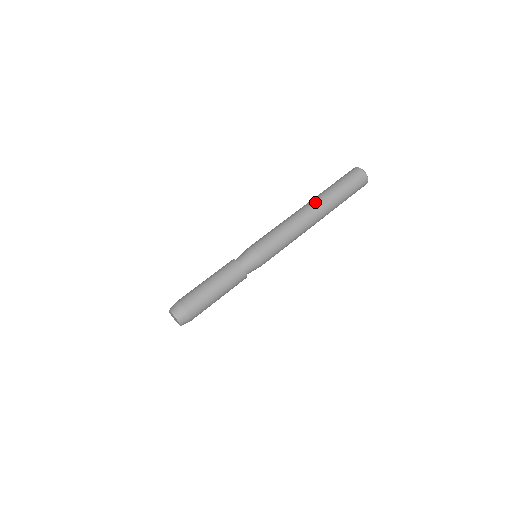
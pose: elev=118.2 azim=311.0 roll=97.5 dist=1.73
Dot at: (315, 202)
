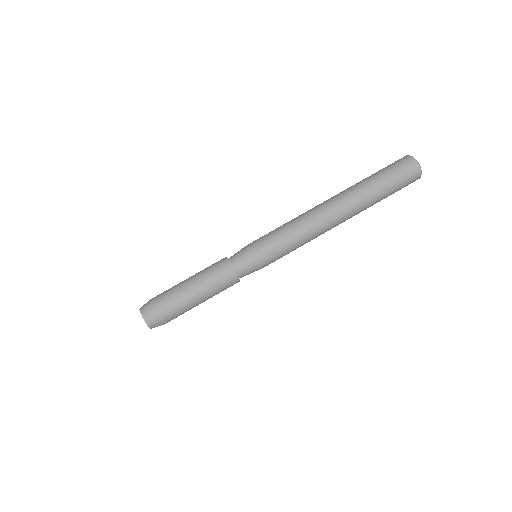
Dot at: (340, 195)
